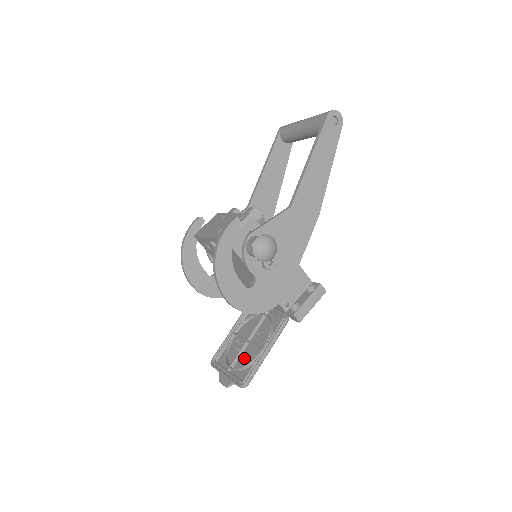
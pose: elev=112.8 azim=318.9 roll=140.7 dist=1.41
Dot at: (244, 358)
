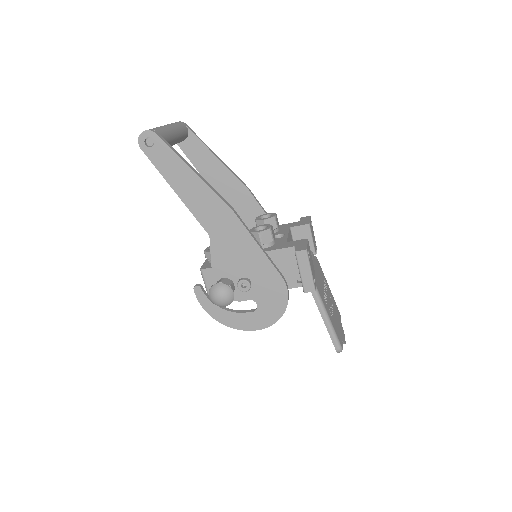
Dot at: occluded
